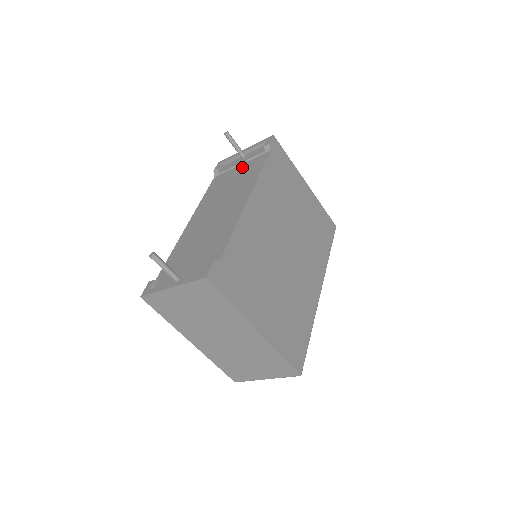
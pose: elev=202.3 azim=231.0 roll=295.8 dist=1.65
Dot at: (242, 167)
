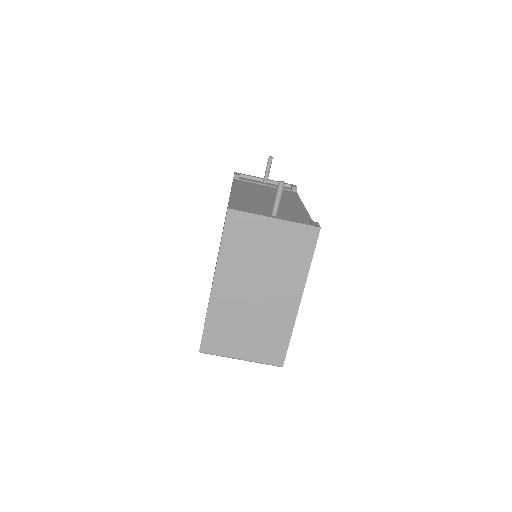
Dot at: (270, 187)
